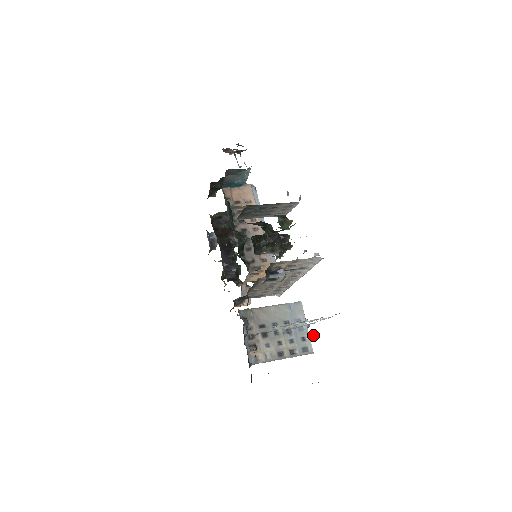
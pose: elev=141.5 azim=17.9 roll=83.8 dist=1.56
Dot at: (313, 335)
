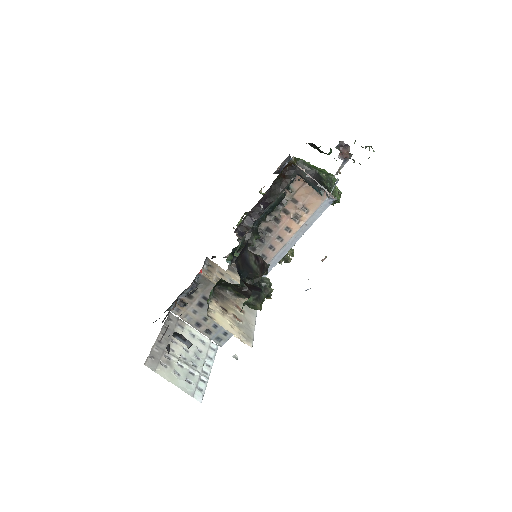
Dot at: occluded
